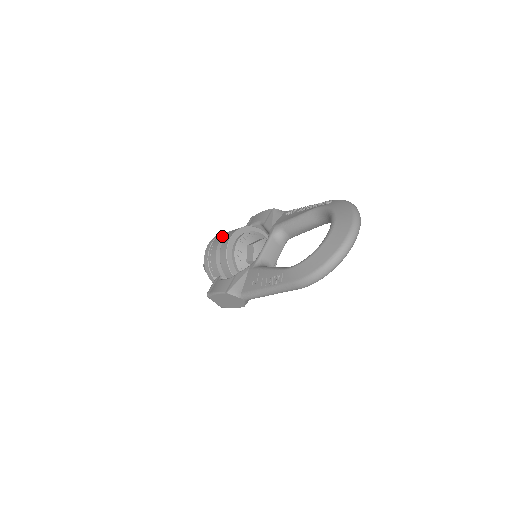
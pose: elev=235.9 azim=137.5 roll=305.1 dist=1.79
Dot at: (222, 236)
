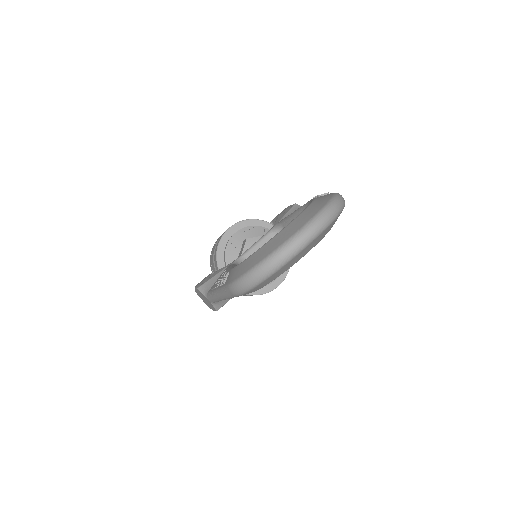
Dot at: occluded
